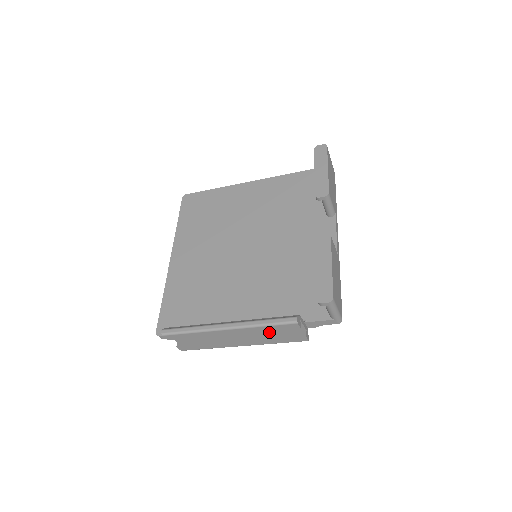
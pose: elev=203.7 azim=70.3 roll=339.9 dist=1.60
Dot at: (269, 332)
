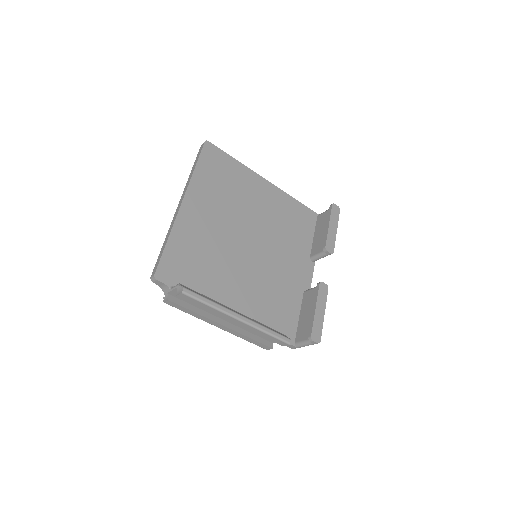
Dot at: occluded
